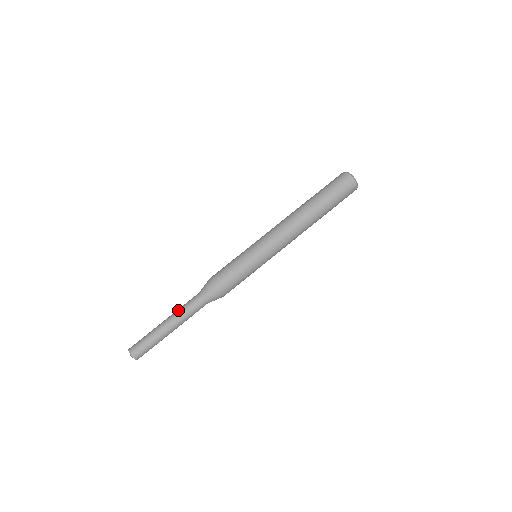
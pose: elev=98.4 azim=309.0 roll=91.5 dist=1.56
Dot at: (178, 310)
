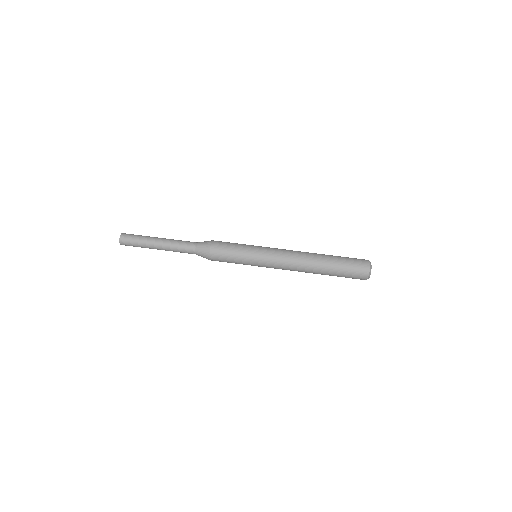
Dot at: occluded
